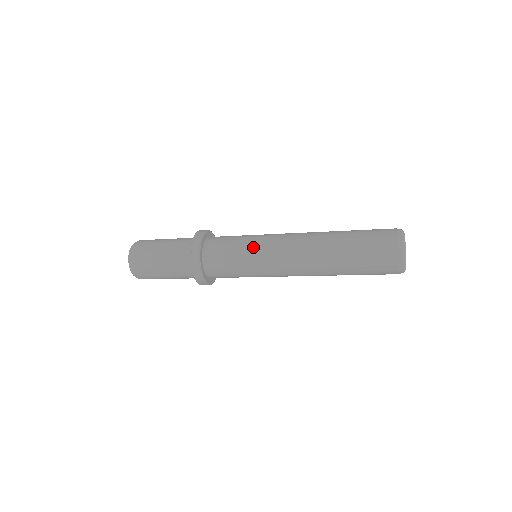
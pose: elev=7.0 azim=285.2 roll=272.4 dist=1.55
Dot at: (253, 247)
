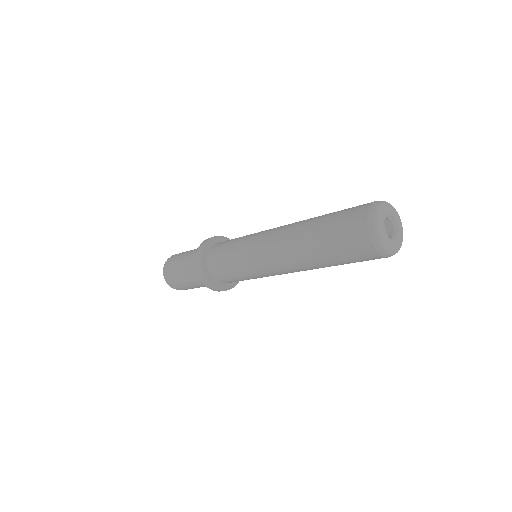
Dot at: (251, 234)
